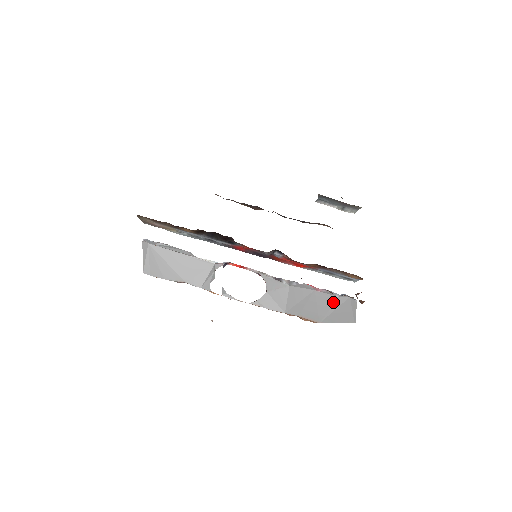
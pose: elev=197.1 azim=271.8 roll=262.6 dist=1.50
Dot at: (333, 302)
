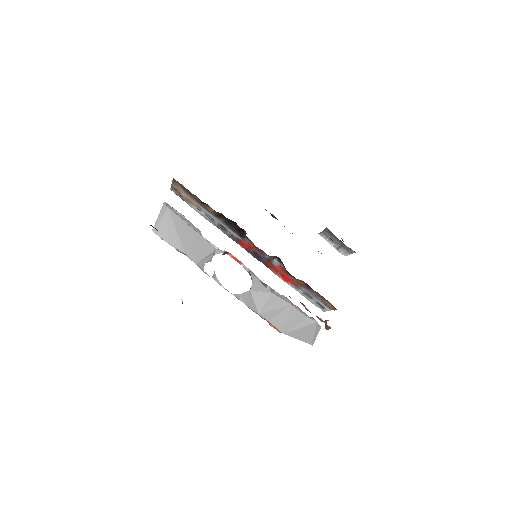
Dot at: (302, 320)
